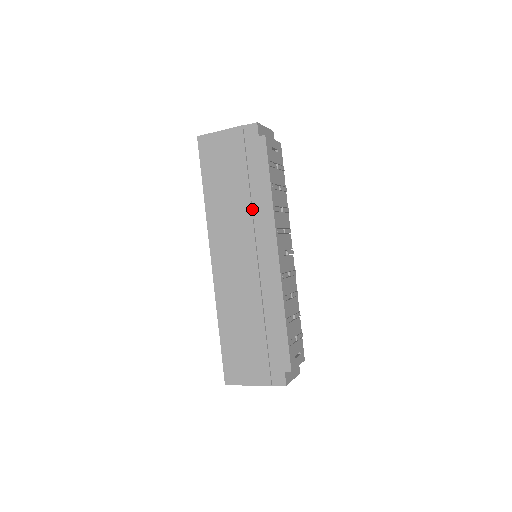
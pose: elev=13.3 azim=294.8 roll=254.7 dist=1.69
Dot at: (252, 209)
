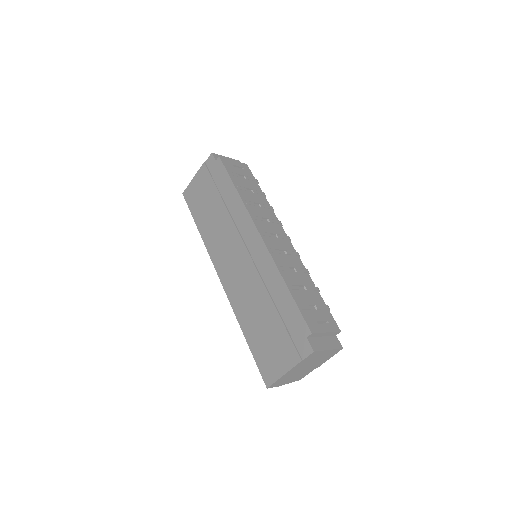
Dot at: (230, 214)
